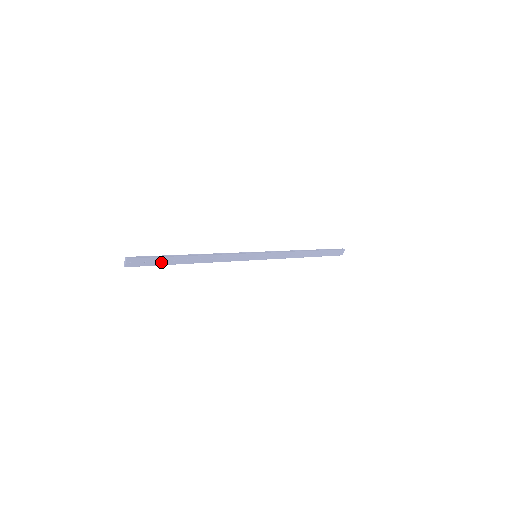
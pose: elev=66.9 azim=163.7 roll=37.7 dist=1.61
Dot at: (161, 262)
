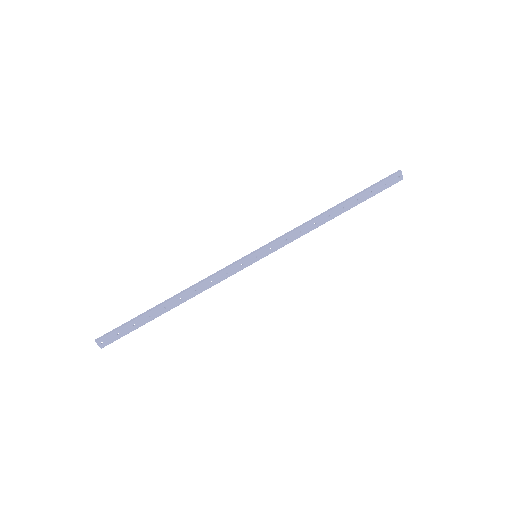
Dot at: (136, 325)
